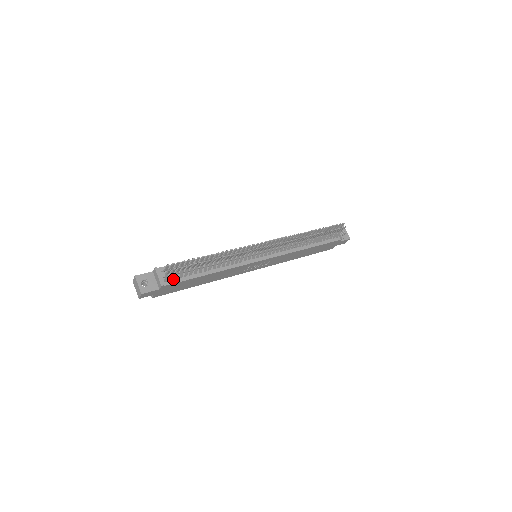
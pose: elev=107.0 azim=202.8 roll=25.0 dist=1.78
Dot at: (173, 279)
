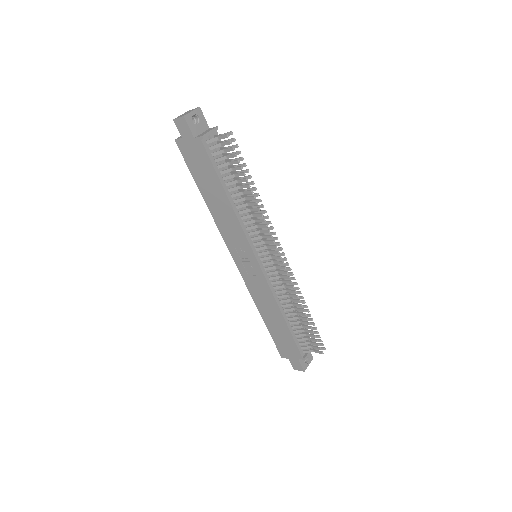
Dot at: (211, 151)
